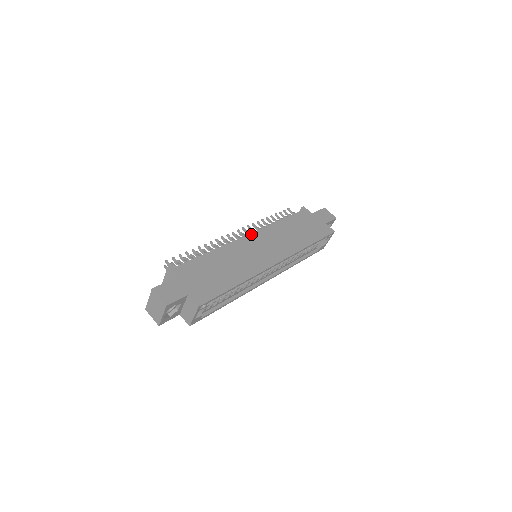
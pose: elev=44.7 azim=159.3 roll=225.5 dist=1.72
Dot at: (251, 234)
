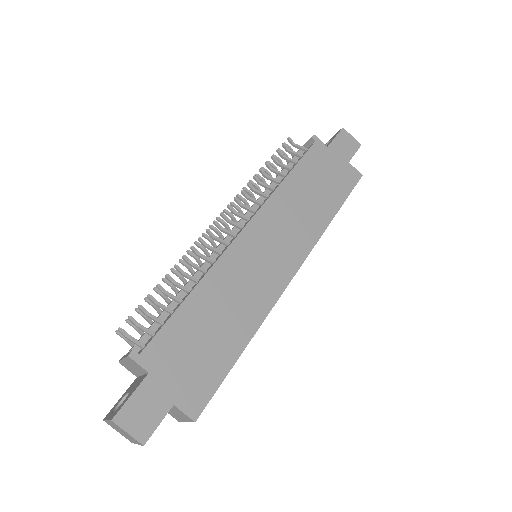
Dot at: (247, 227)
